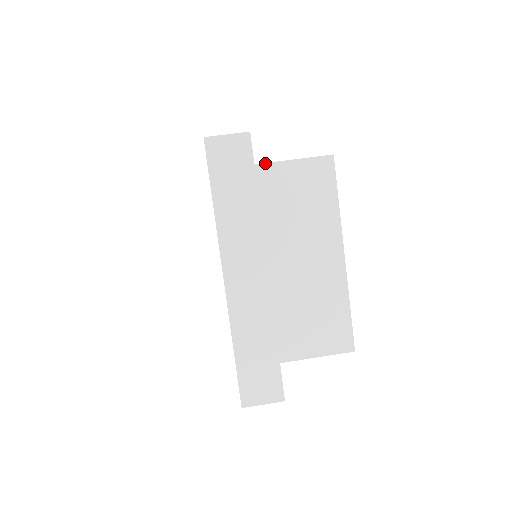
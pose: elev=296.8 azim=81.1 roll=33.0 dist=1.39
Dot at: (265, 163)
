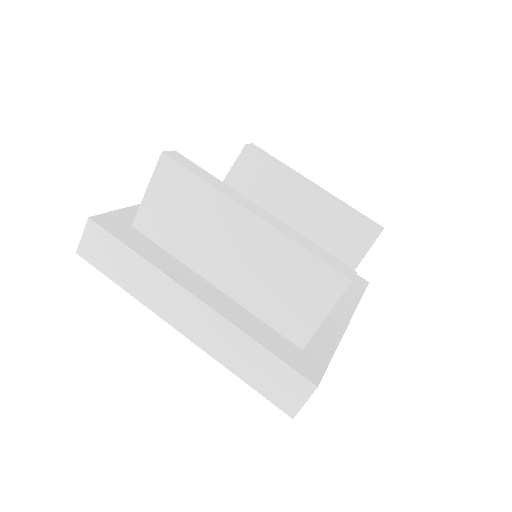
Dot at: (136, 215)
